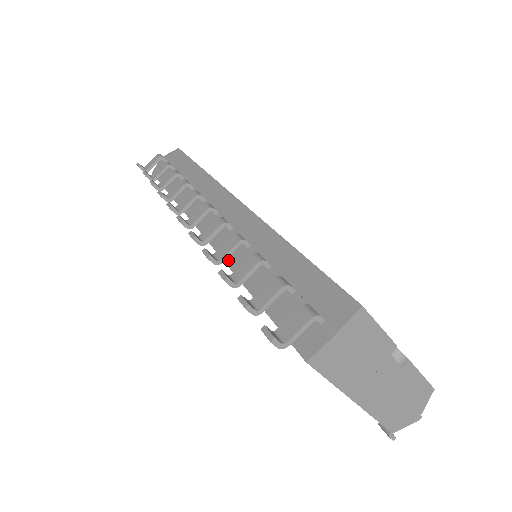
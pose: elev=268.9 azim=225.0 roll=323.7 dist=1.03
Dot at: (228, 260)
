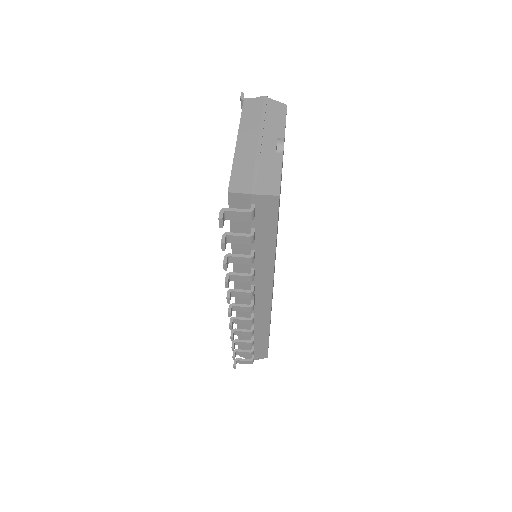
Dot at: occluded
